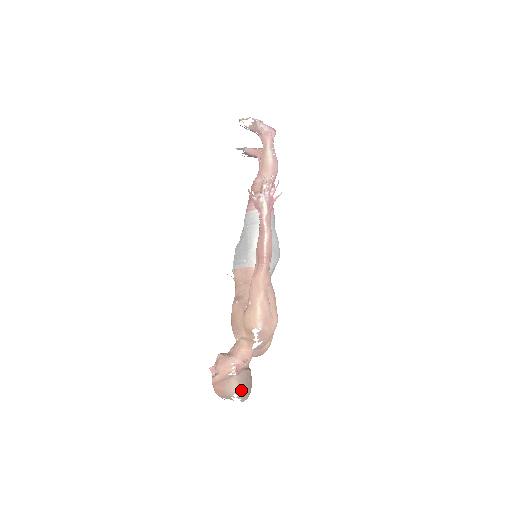
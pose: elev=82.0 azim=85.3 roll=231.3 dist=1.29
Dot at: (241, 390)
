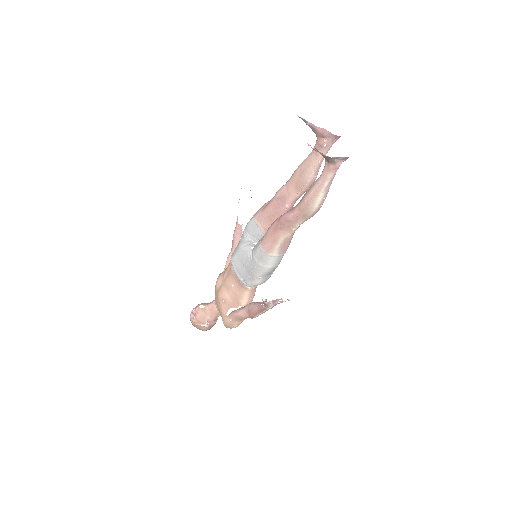
Dot at: occluded
